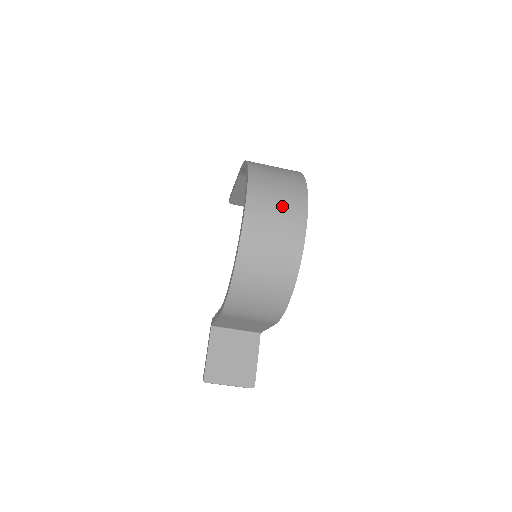
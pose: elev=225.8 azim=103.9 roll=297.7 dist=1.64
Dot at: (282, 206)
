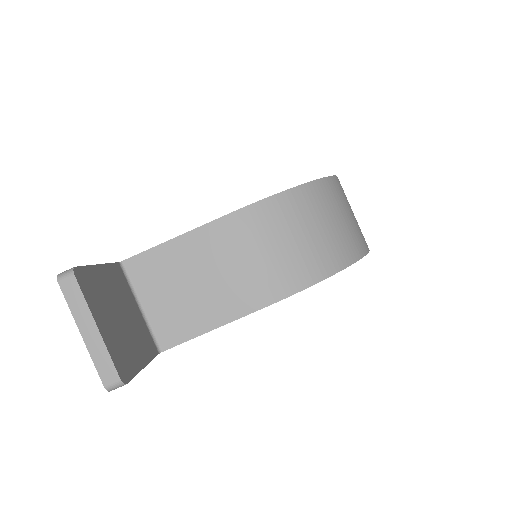
Dot at: occluded
